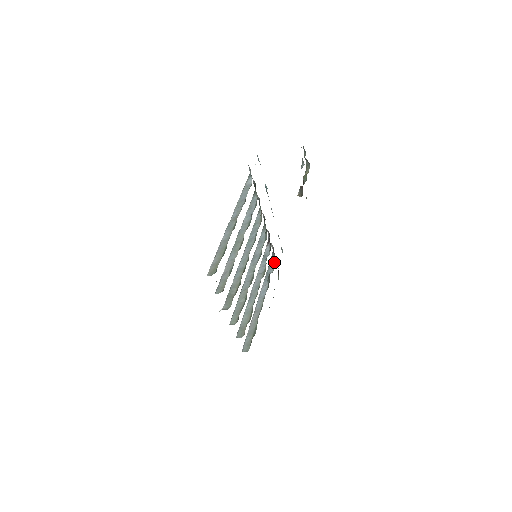
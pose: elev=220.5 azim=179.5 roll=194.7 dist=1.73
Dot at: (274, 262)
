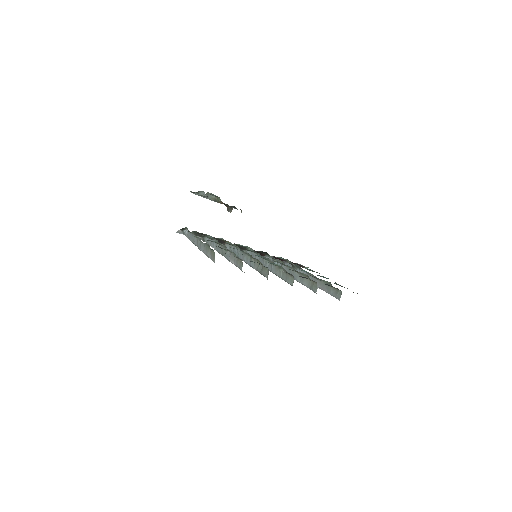
Dot at: (287, 263)
